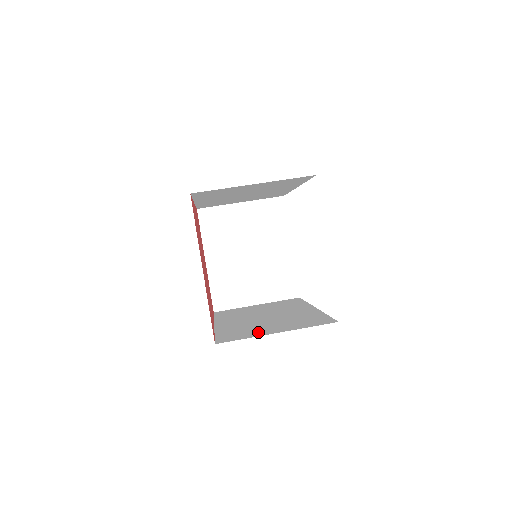
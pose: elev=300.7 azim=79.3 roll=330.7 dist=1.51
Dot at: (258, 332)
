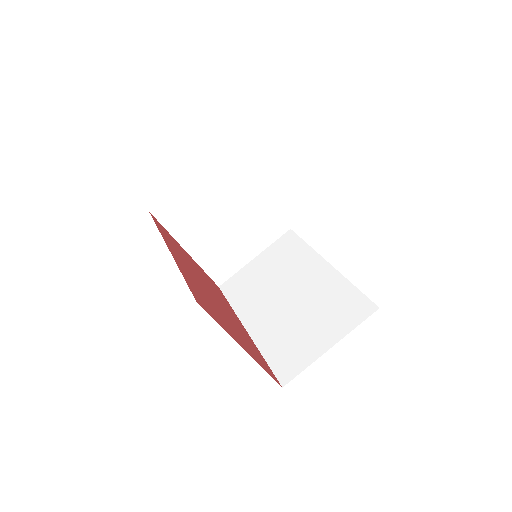
Dot at: (309, 348)
